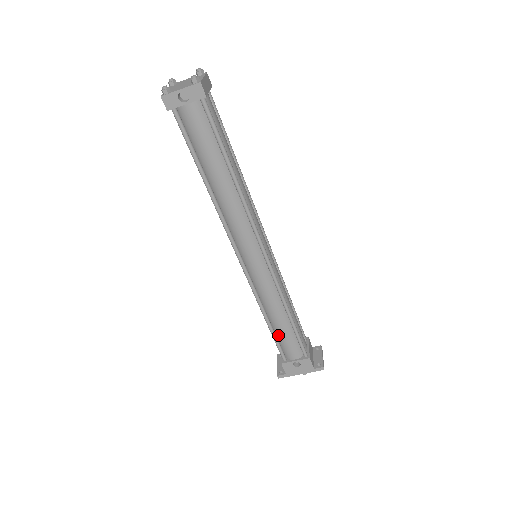
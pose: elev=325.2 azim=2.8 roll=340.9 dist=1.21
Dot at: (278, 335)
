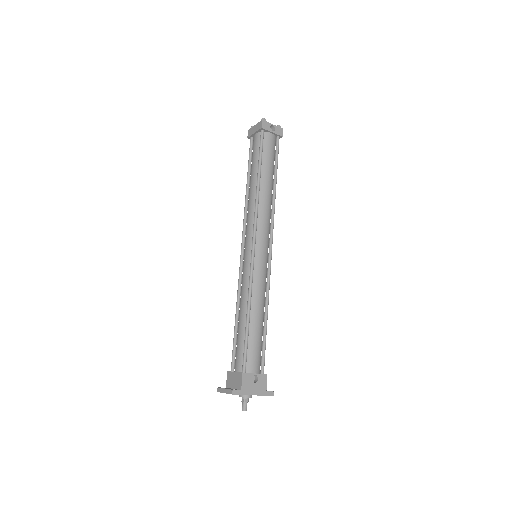
Dot at: (250, 337)
